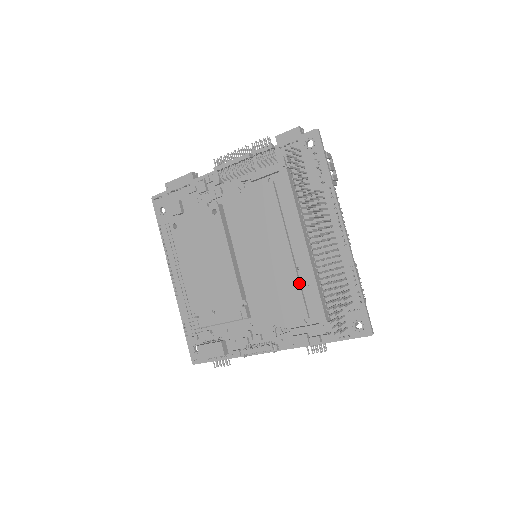
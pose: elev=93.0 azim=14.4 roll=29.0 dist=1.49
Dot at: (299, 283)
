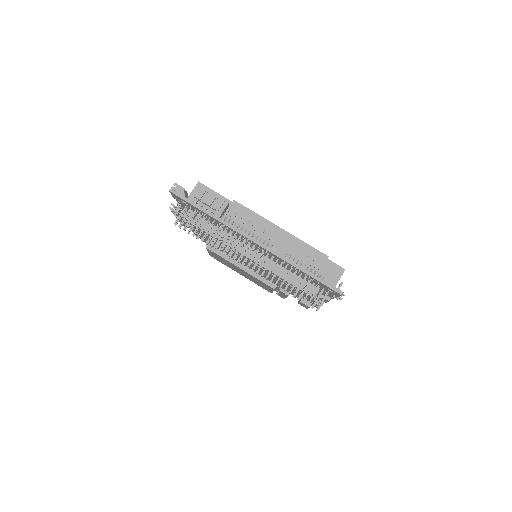
Dot at: occluded
